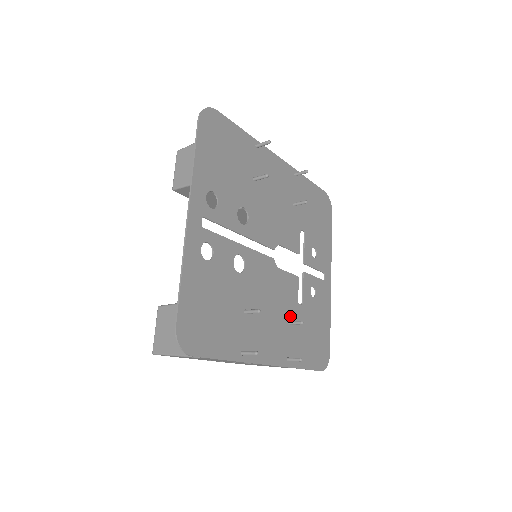
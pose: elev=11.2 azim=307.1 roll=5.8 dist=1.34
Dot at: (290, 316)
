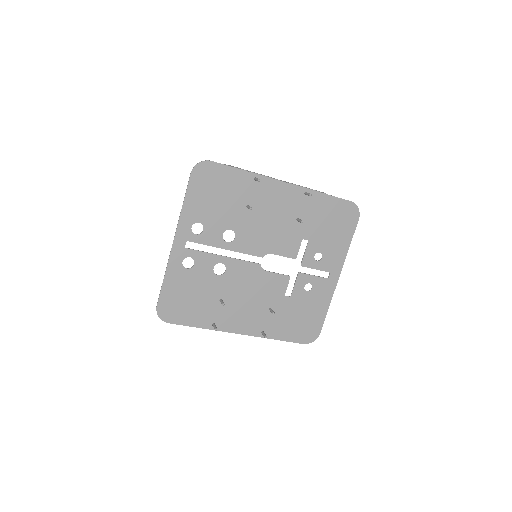
Dot at: (272, 304)
